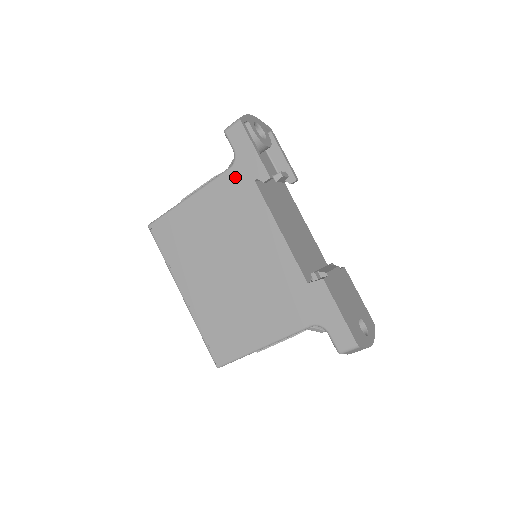
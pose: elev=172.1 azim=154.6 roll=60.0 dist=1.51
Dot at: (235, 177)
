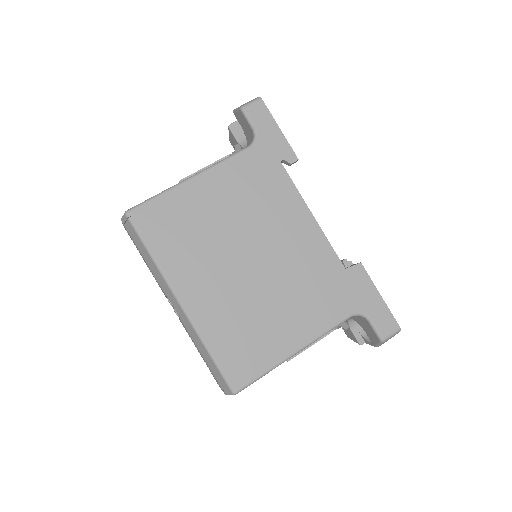
Dot at: (257, 156)
